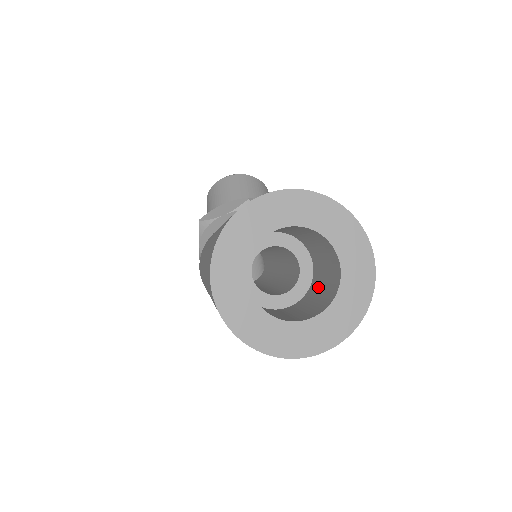
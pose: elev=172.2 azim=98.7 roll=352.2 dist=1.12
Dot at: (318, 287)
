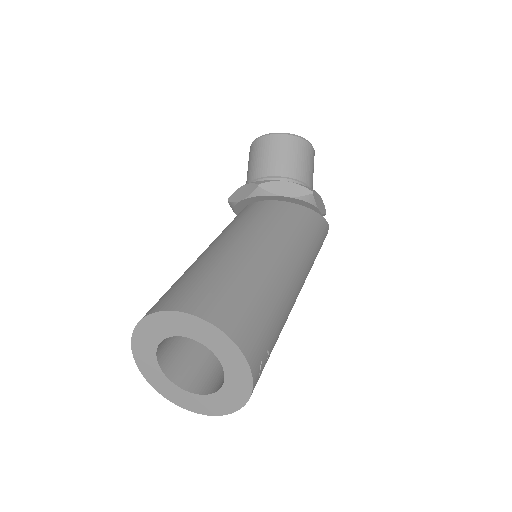
Dot at: occluded
